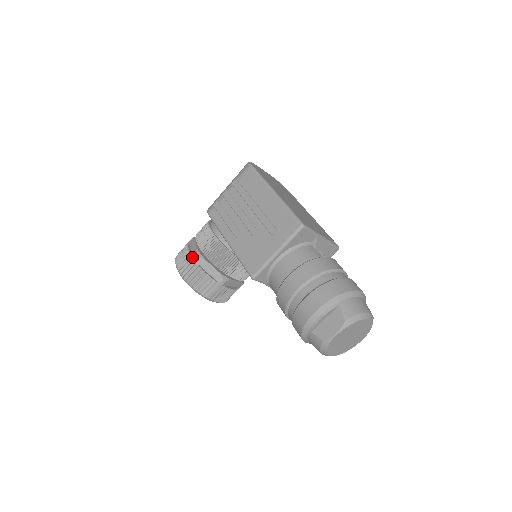
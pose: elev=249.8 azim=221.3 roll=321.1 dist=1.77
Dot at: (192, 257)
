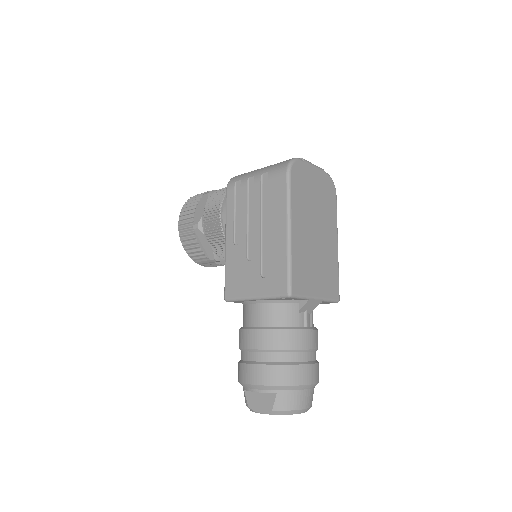
Dot at: (193, 223)
